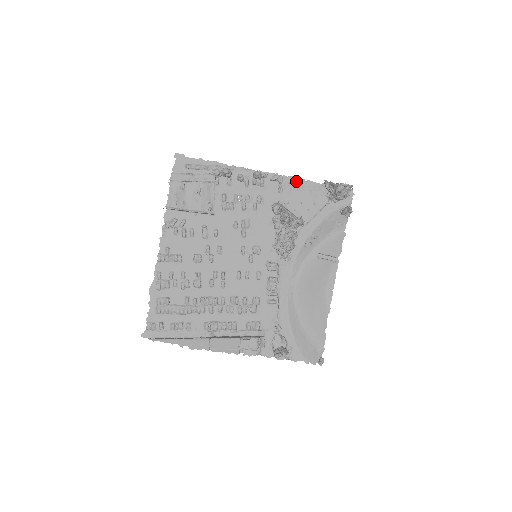
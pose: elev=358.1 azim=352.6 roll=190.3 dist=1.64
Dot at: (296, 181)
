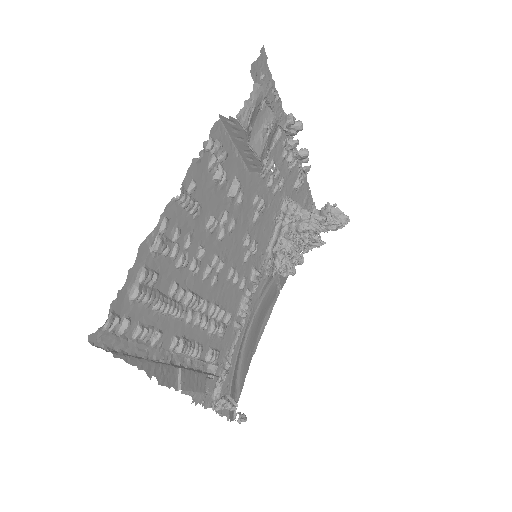
Dot at: (306, 185)
